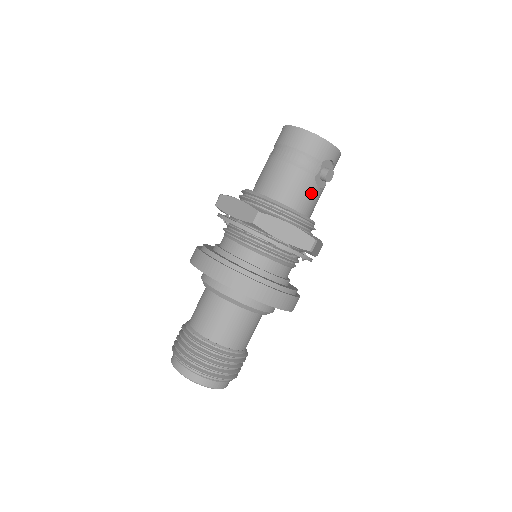
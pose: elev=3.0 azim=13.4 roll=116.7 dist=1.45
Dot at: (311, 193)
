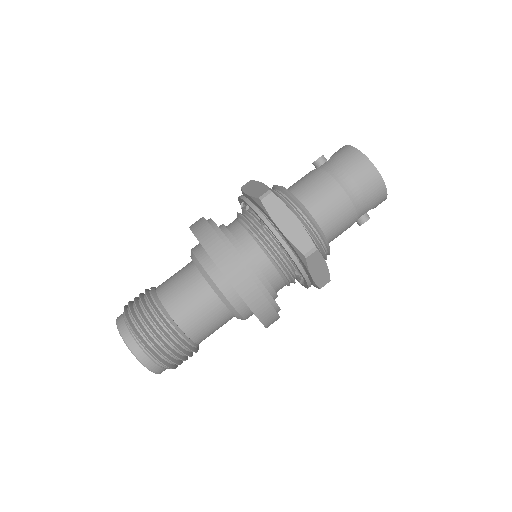
Dot at: occluded
